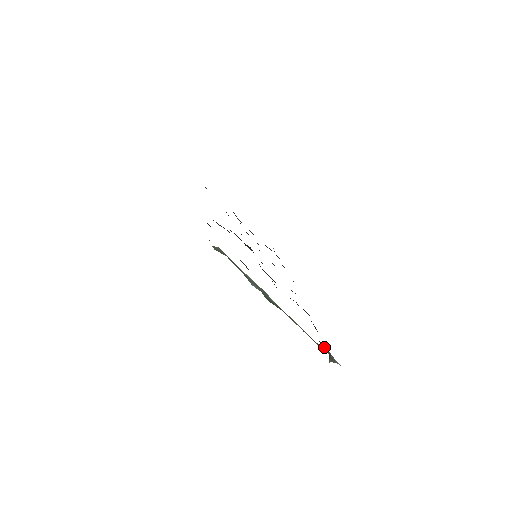
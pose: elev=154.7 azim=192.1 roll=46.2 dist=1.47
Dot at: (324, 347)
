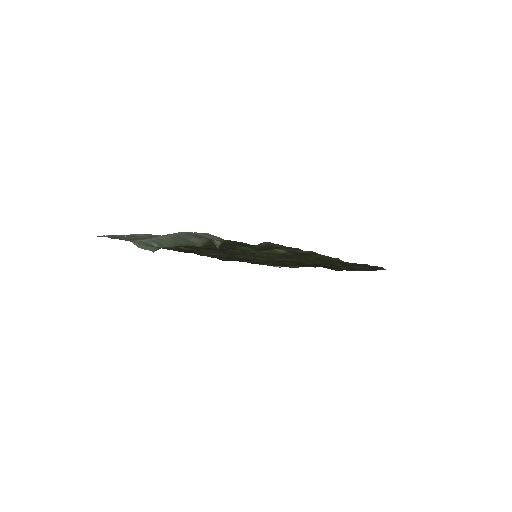
Dot at: occluded
